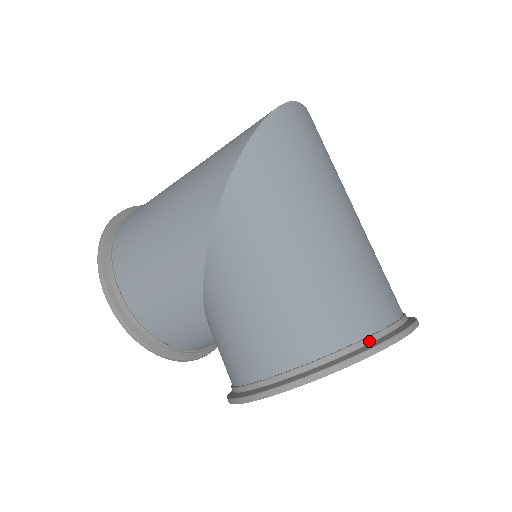
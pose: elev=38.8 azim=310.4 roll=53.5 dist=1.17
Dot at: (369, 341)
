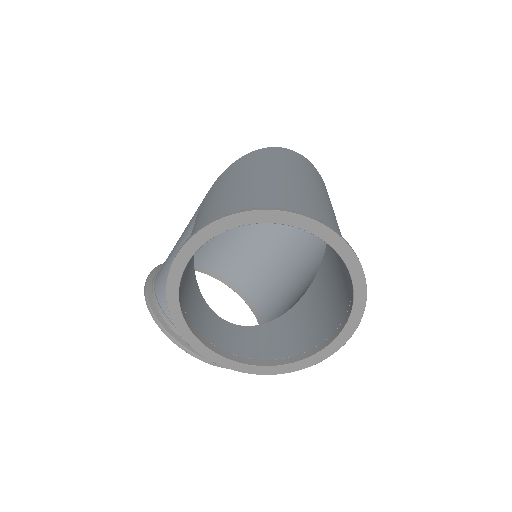
Dot at: occluded
